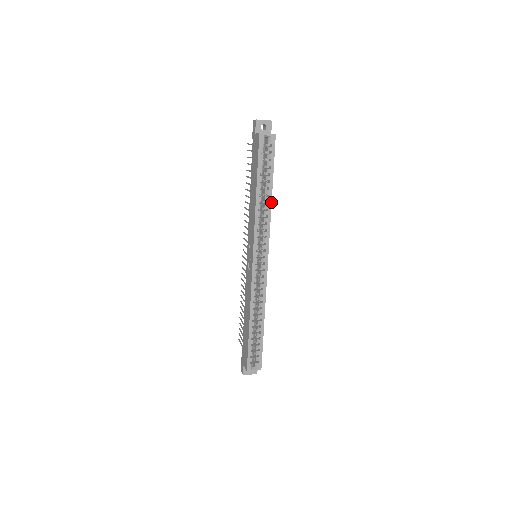
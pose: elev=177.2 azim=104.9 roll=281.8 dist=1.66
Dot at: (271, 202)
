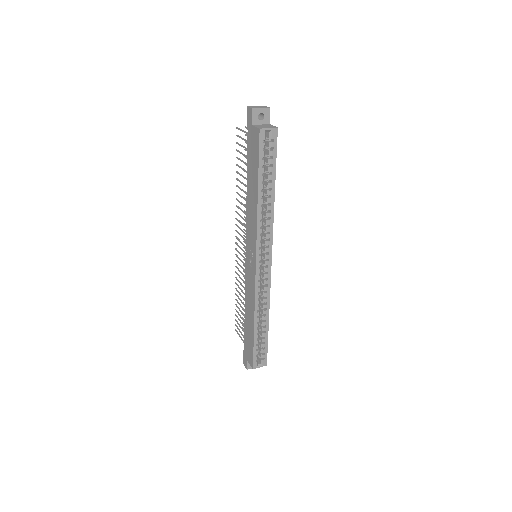
Dot at: occluded
